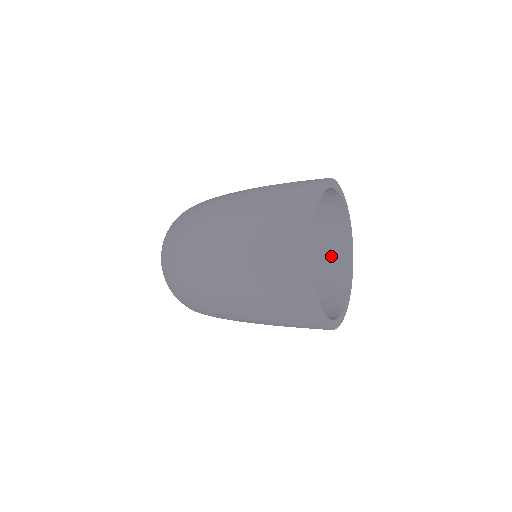
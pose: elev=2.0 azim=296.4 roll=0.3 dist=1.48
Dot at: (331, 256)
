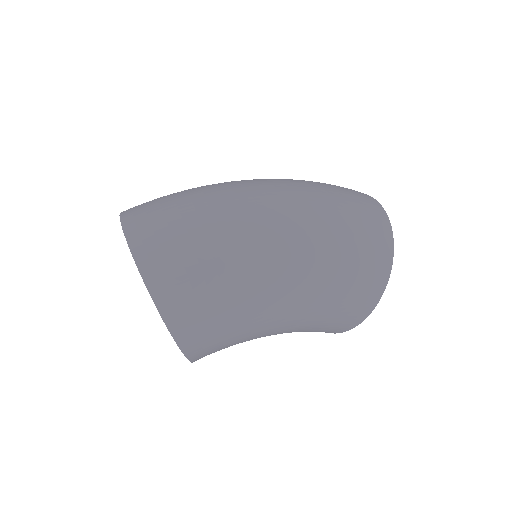
Dot at: occluded
